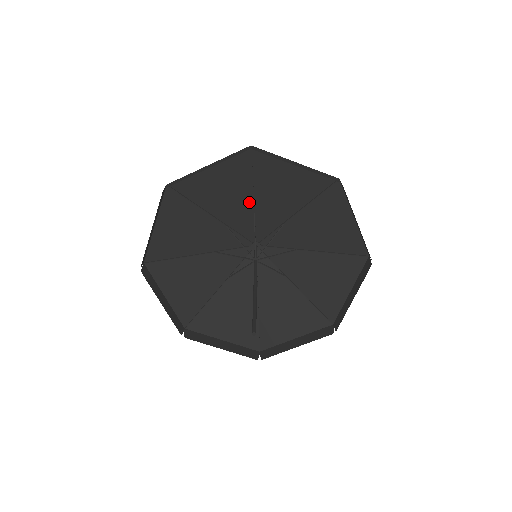
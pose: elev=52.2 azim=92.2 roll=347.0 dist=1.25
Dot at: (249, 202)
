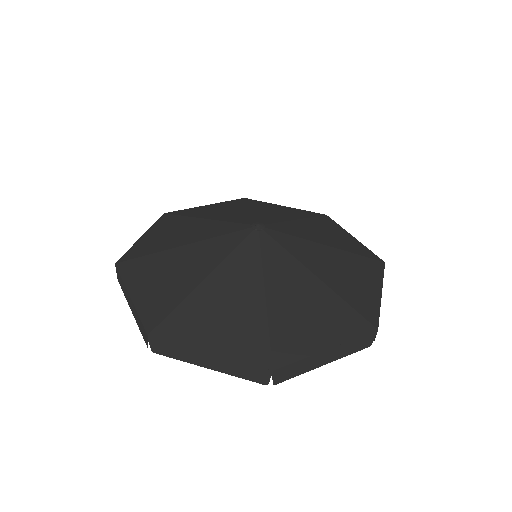
Dot at: (258, 288)
